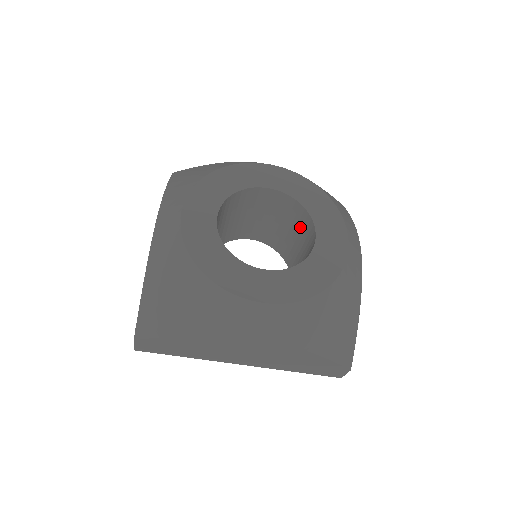
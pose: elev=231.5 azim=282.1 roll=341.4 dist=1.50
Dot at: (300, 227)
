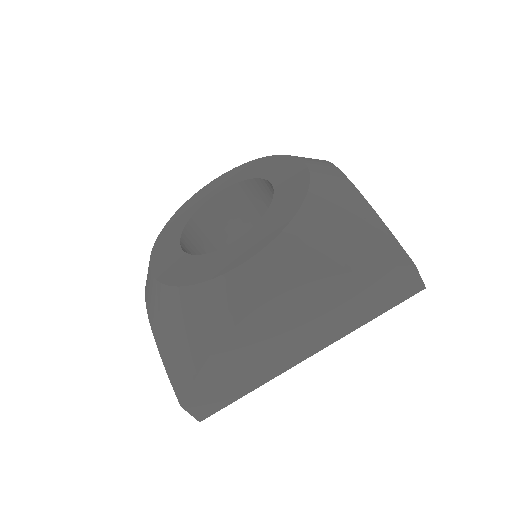
Dot at: (271, 200)
